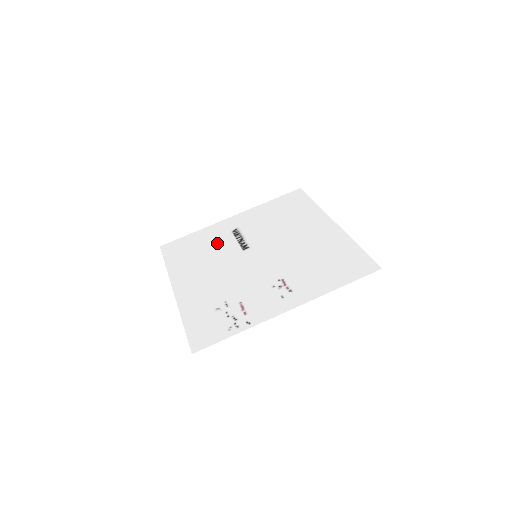
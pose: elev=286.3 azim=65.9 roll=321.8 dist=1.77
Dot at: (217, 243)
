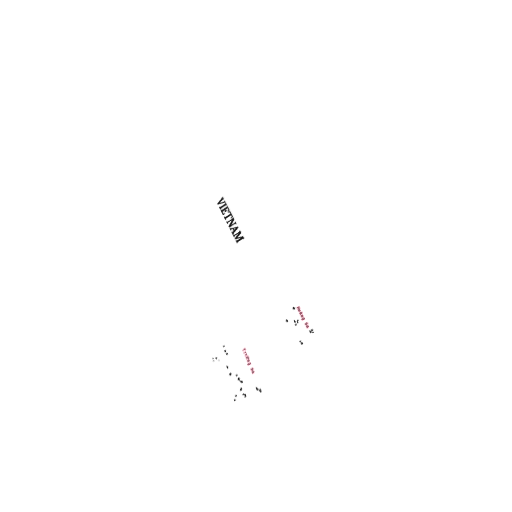
Dot at: (199, 227)
